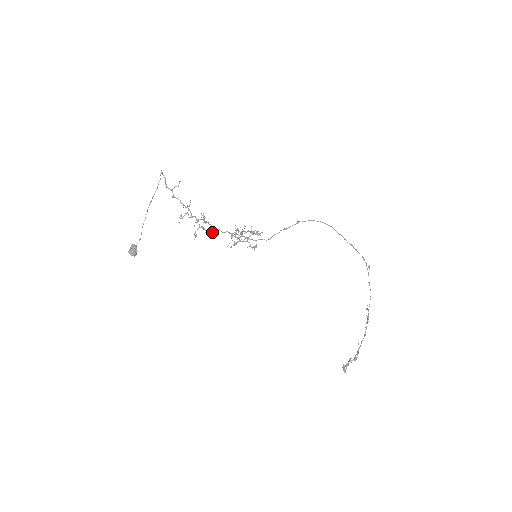
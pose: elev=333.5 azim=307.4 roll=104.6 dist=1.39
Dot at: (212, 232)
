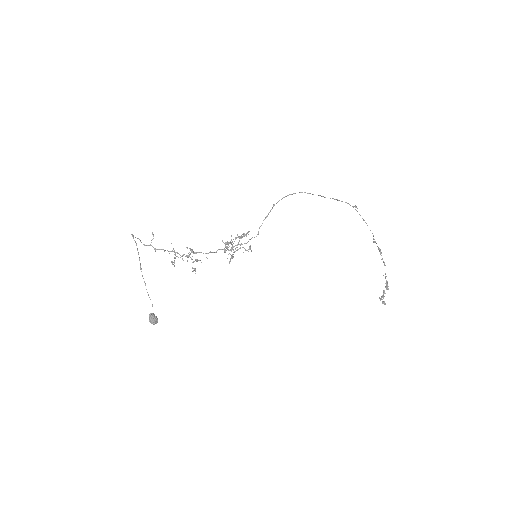
Dot at: occluded
